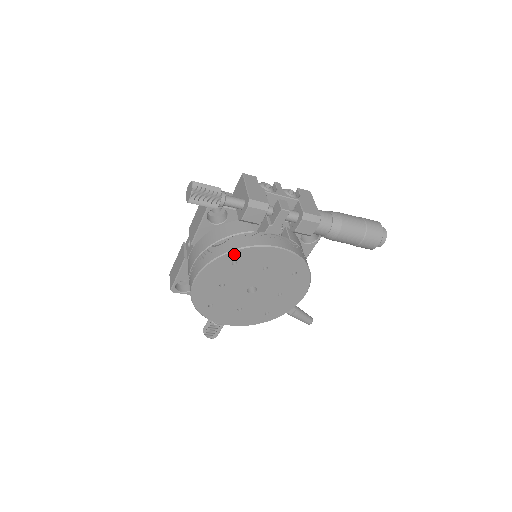
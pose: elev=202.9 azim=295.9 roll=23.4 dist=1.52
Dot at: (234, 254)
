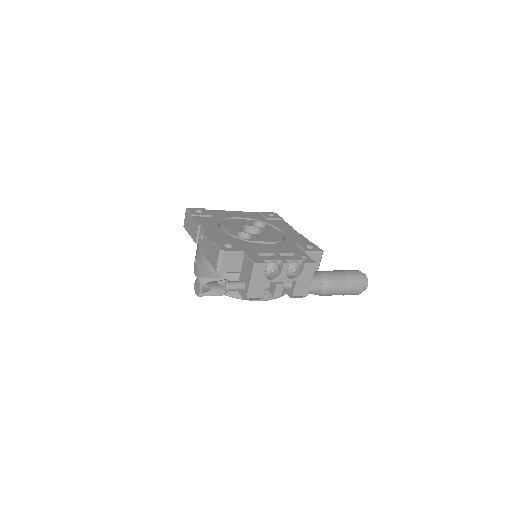
Dot at: (227, 294)
